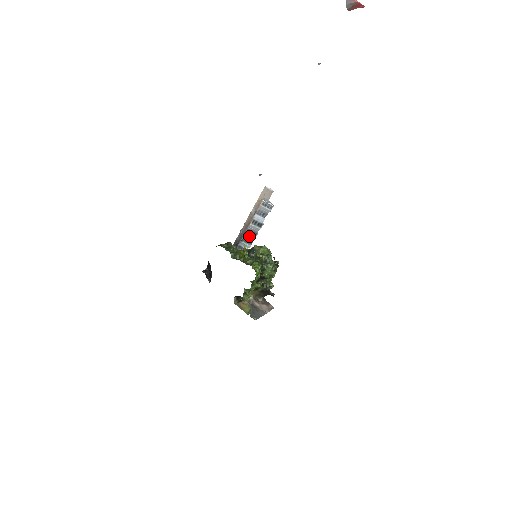
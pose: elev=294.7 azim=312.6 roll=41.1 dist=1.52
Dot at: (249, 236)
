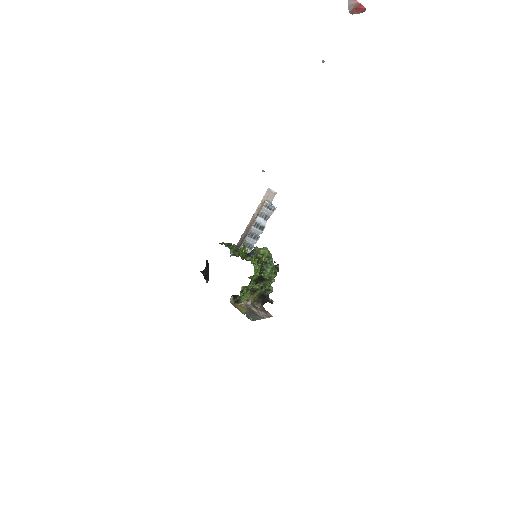
Dot at: (250, 240)
